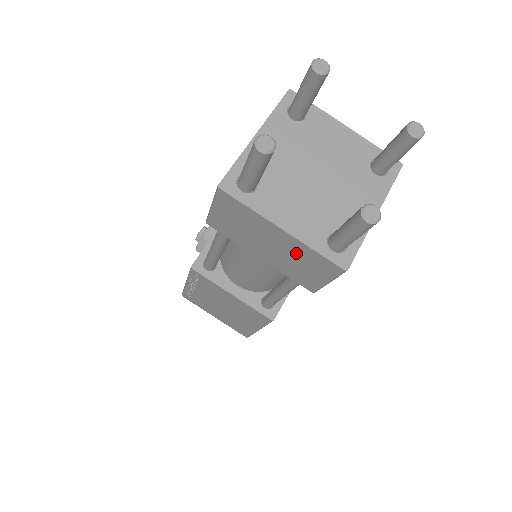
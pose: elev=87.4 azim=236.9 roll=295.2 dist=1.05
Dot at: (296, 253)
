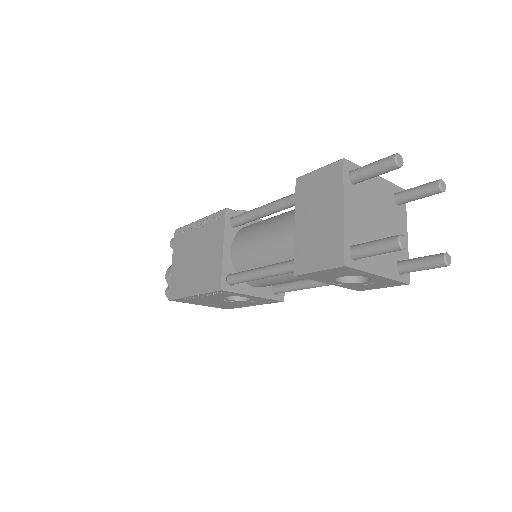
Dot at: (328, 233)
